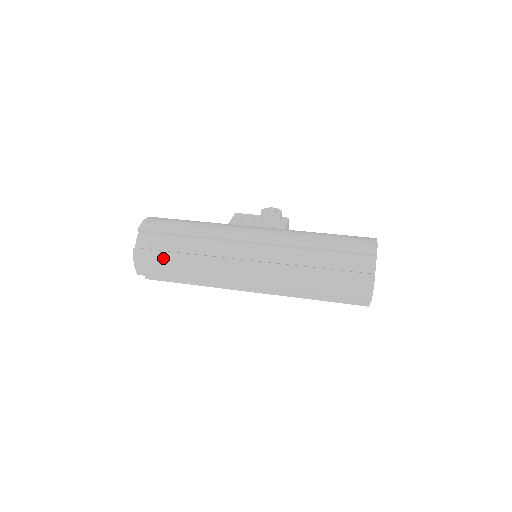
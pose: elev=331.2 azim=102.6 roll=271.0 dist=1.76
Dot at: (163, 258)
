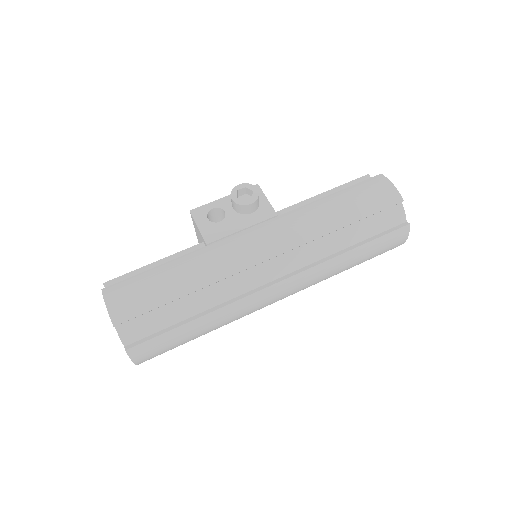
Dot at: (172, 337)
